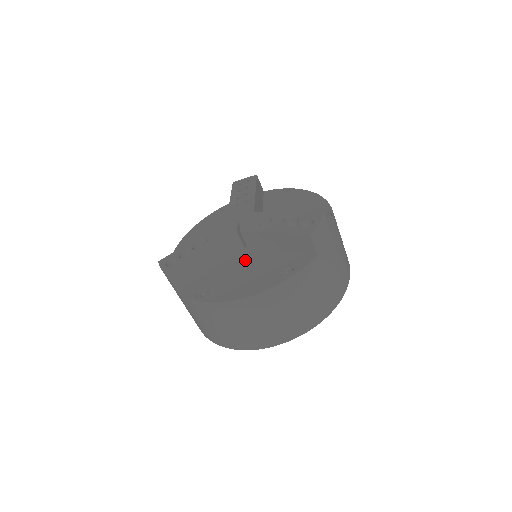
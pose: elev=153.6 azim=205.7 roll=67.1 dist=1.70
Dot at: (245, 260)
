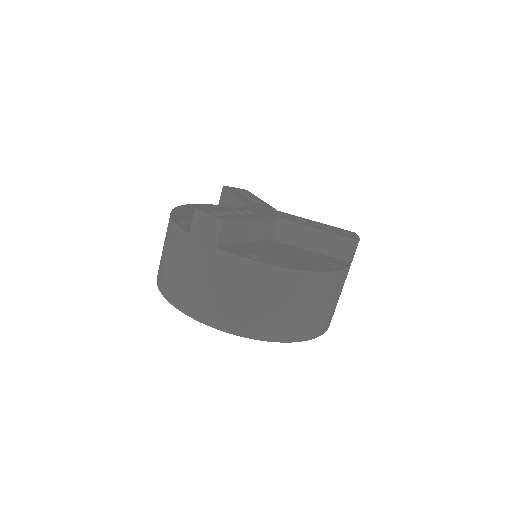
Dot at: (279, 246)
